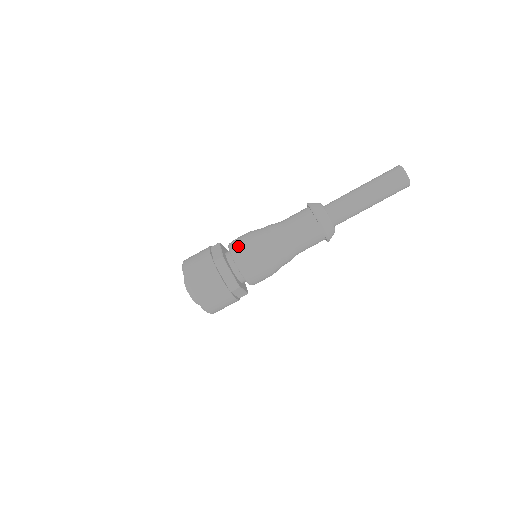
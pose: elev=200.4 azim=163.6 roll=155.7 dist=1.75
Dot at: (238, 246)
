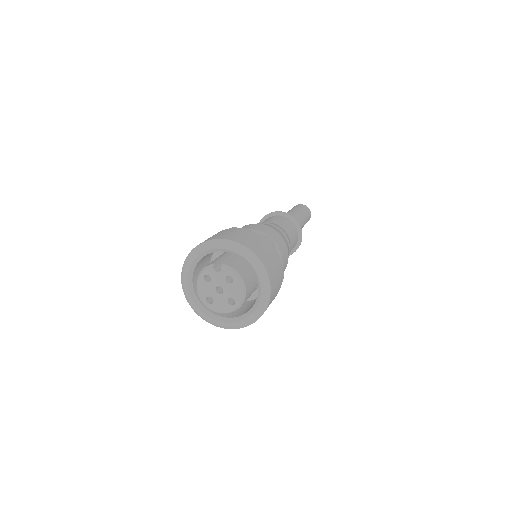
Dot at: (266, 231)
